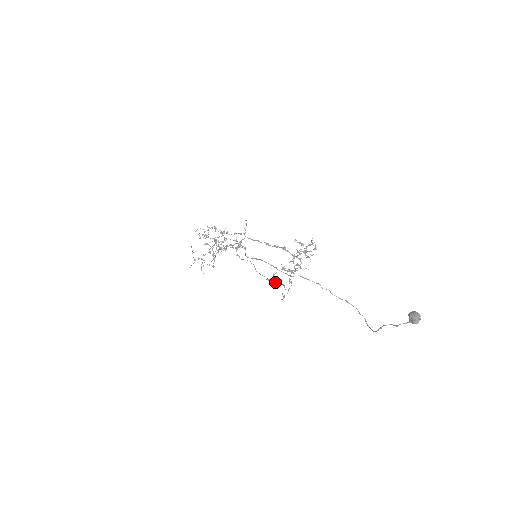
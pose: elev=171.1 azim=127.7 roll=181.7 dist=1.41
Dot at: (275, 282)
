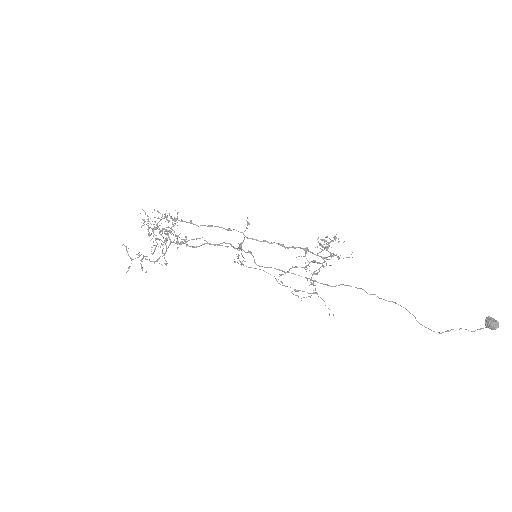
Dot at: (304, 291)
